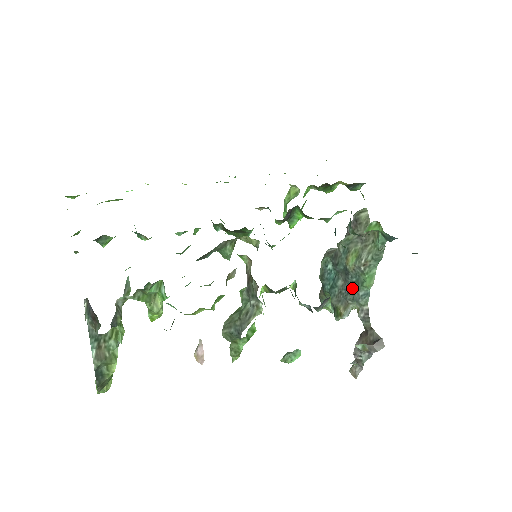
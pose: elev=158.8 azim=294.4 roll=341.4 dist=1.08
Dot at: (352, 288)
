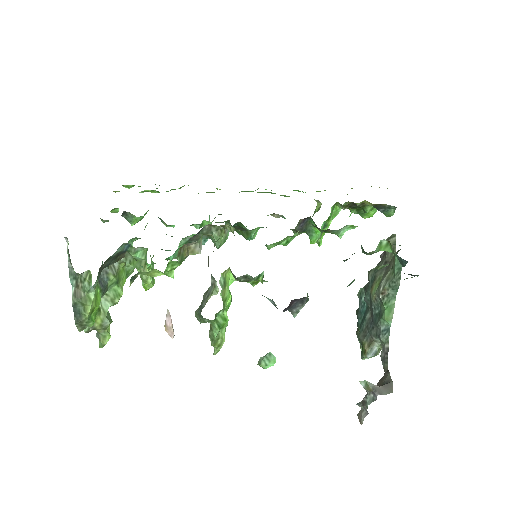
Dot at: (375, 321)
